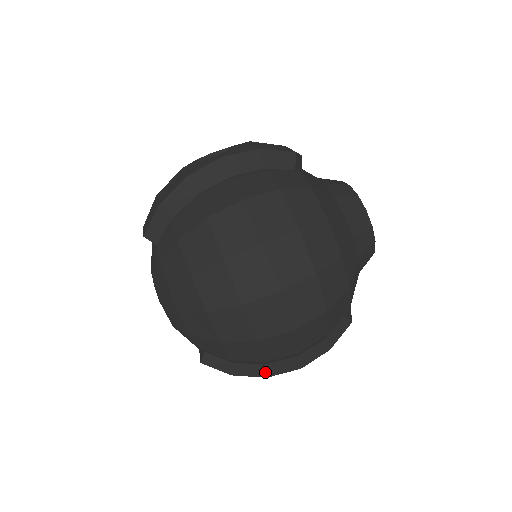
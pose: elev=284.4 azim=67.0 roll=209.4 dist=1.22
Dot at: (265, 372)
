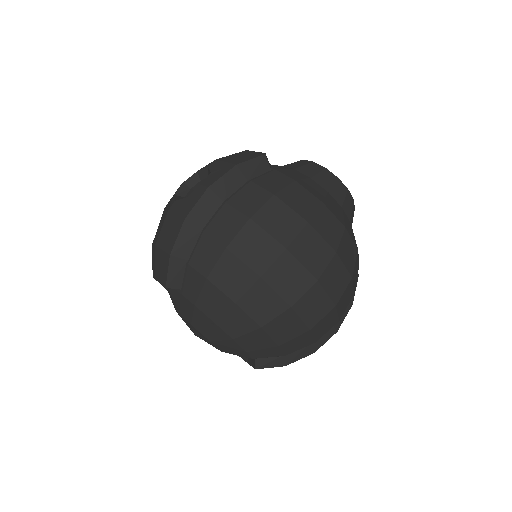
Dot at: (312, 349)
